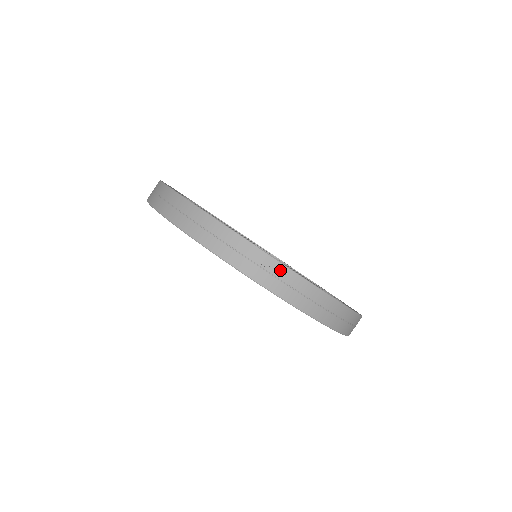
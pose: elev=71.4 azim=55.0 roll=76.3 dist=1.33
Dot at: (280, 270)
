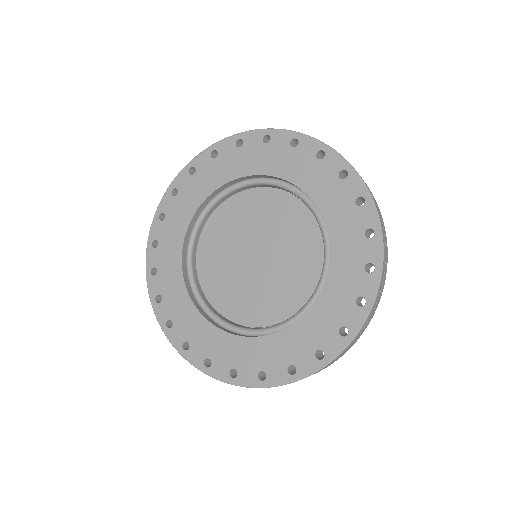
Dot at: occluded
